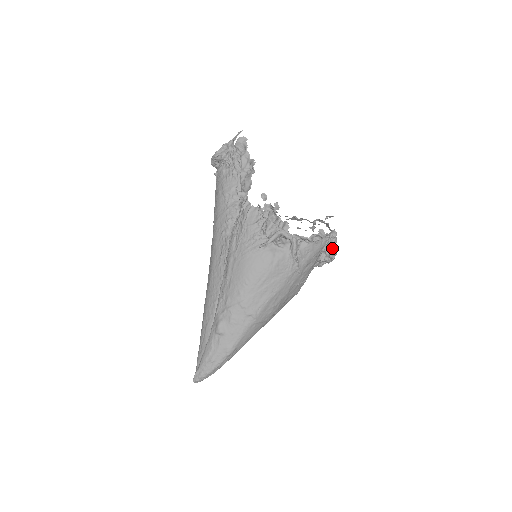
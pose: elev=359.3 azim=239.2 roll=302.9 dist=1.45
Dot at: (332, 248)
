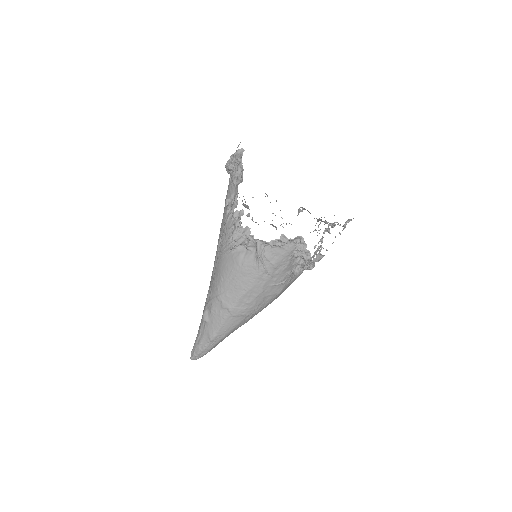
Dot at: (303, 253)
